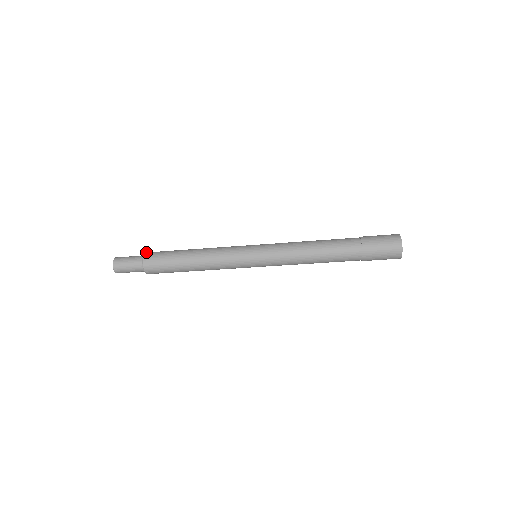
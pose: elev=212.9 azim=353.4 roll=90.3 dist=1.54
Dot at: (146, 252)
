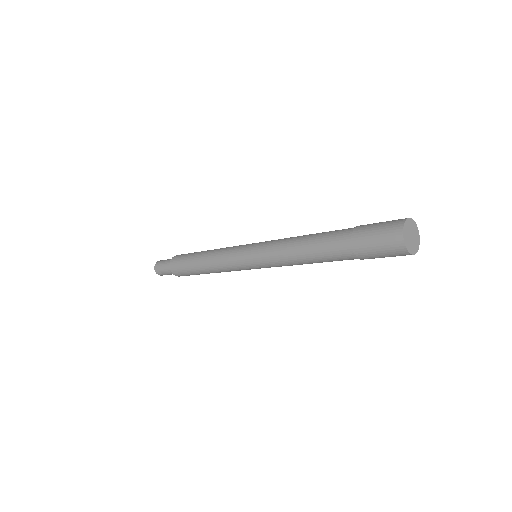
Dot at: (174, 256)
